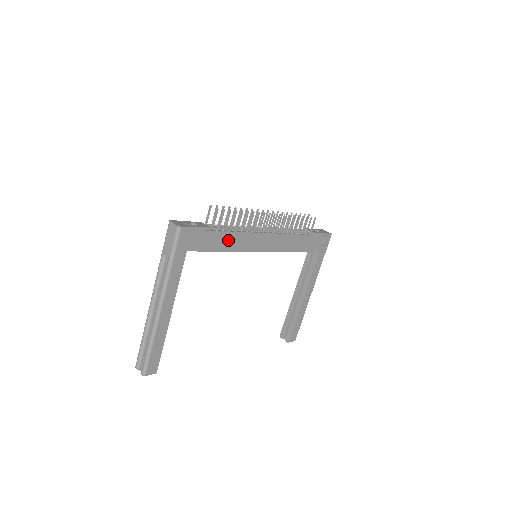
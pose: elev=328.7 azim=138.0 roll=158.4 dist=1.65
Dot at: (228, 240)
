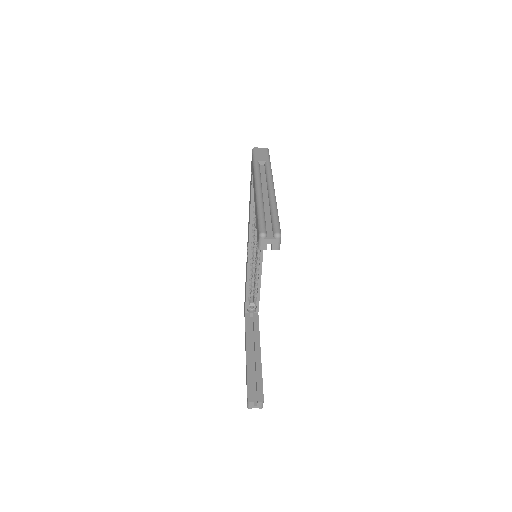
Dot at: occluded
